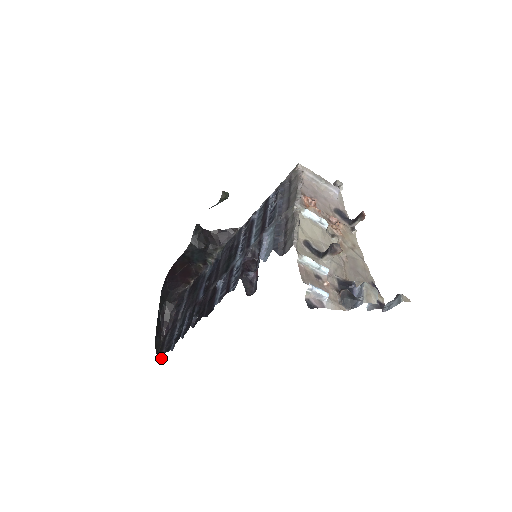
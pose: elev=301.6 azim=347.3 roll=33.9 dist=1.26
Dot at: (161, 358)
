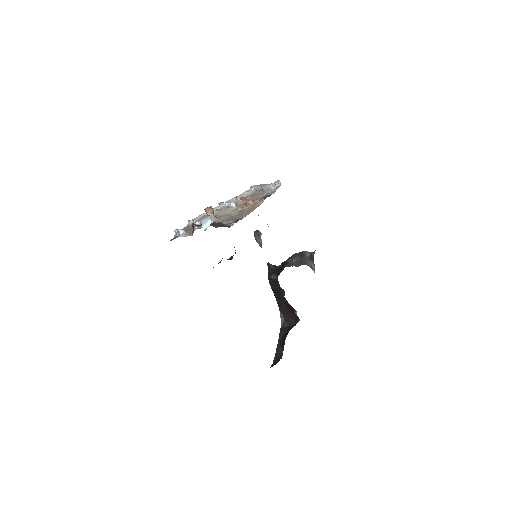
Dot at: occluded
